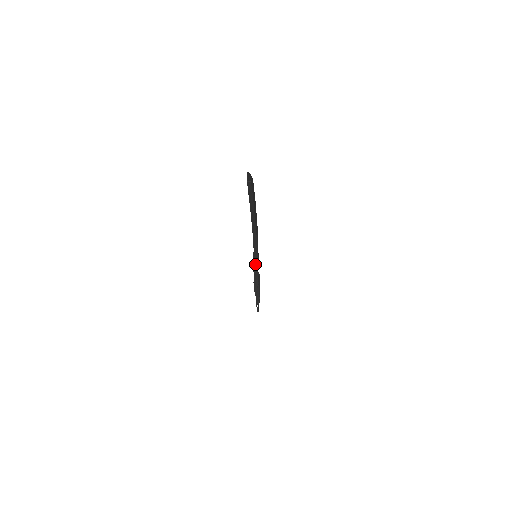
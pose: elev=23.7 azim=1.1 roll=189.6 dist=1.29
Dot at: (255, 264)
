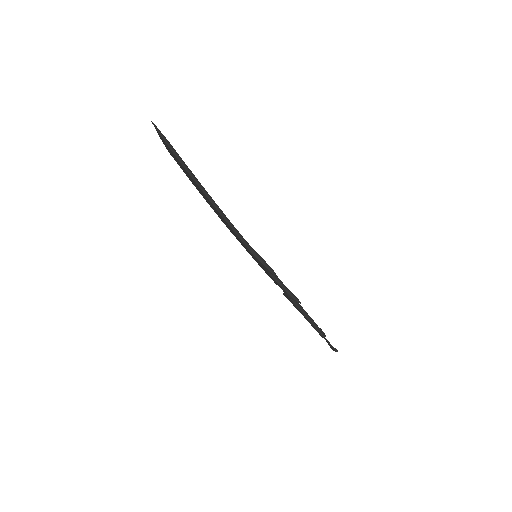
Dot at: (263, 262)
